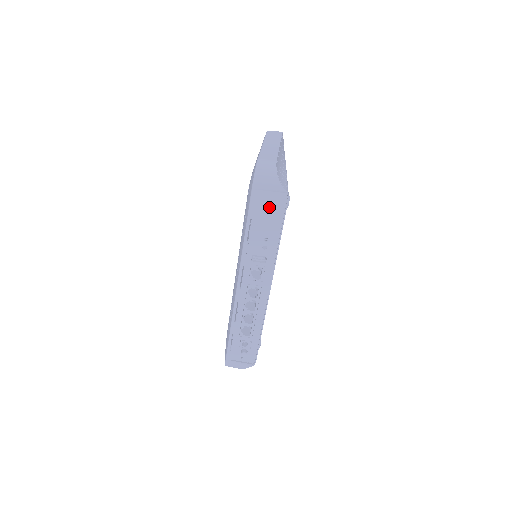
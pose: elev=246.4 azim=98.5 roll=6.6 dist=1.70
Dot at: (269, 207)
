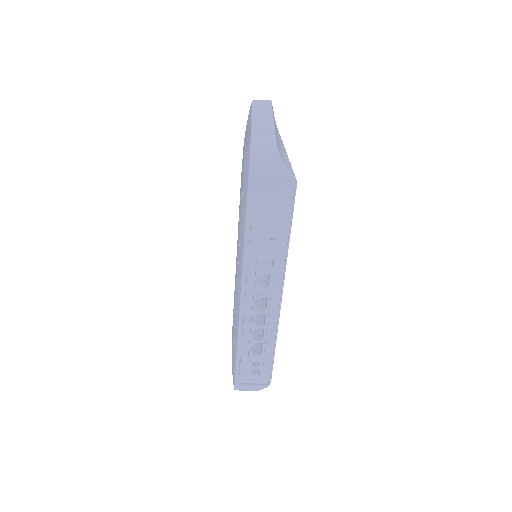
Dot at: (272, 198)
